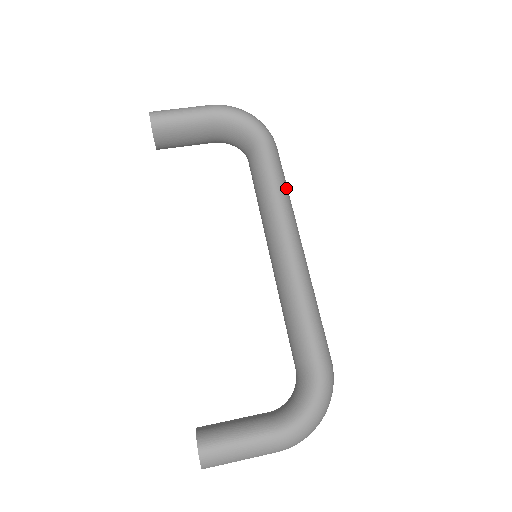
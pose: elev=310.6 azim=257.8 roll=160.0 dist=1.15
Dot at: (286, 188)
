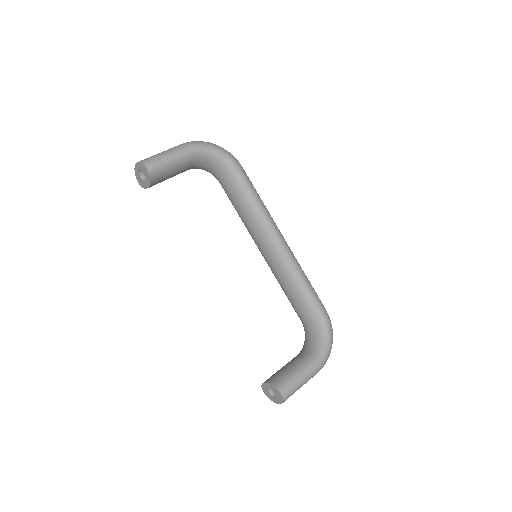
Dot at: (262, 201)
